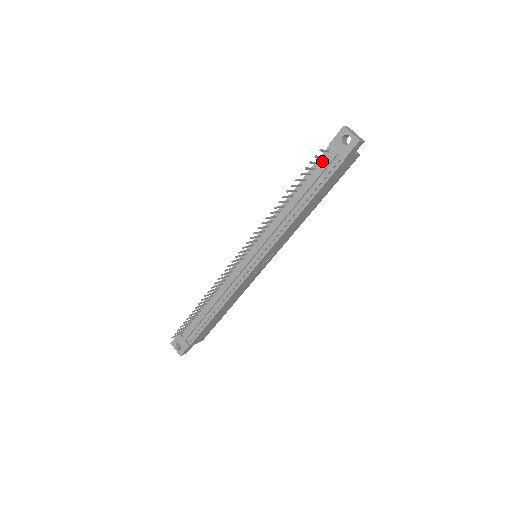
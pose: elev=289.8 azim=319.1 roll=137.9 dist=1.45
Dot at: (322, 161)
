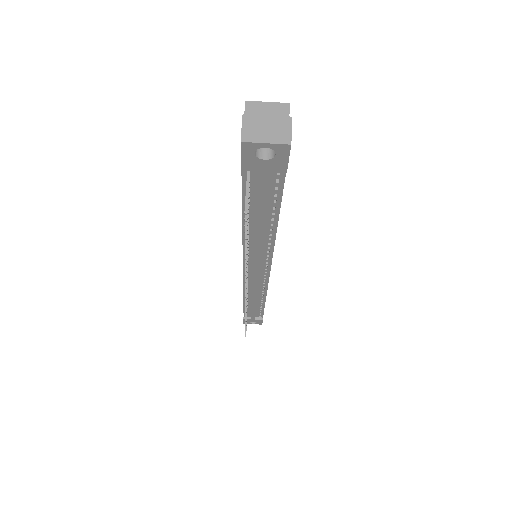
Dot at: (250, 184)
